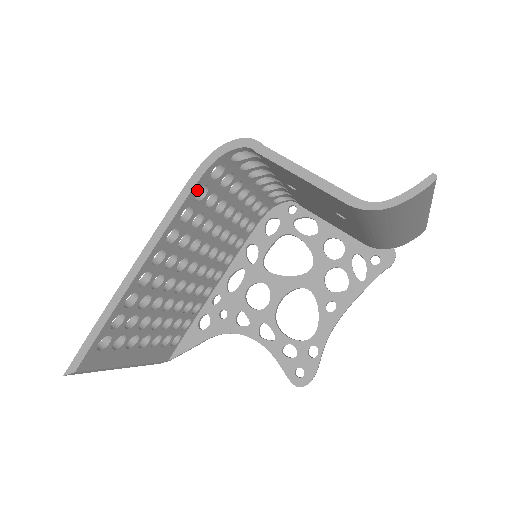
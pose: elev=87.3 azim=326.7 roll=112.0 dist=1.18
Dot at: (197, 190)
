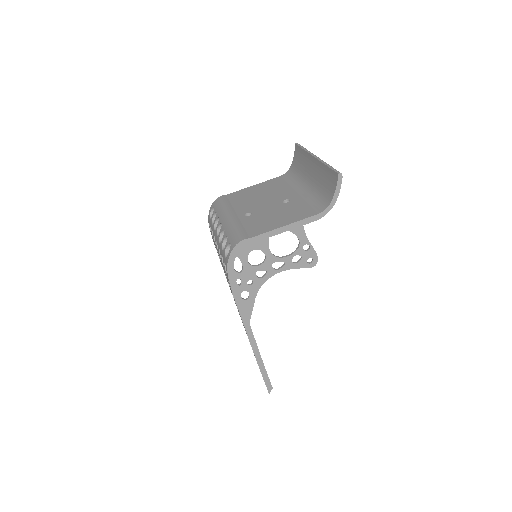
Dot at: occluded
